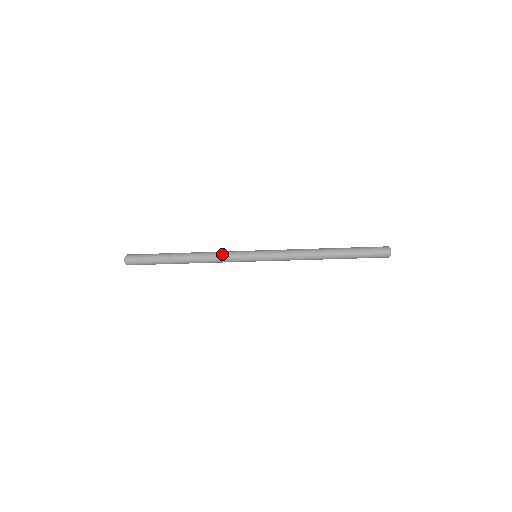
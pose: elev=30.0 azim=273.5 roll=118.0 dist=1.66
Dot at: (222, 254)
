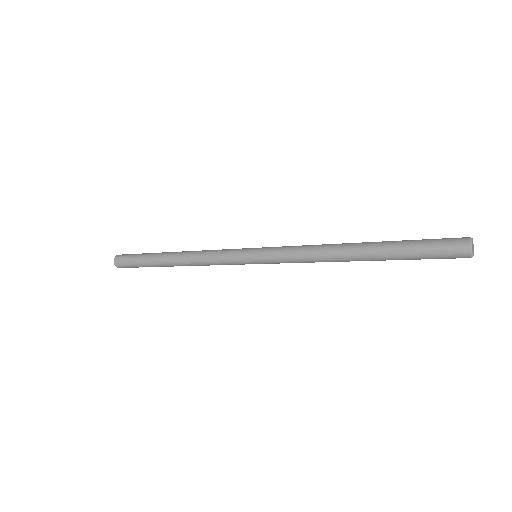
Dot at: (211, 254)
